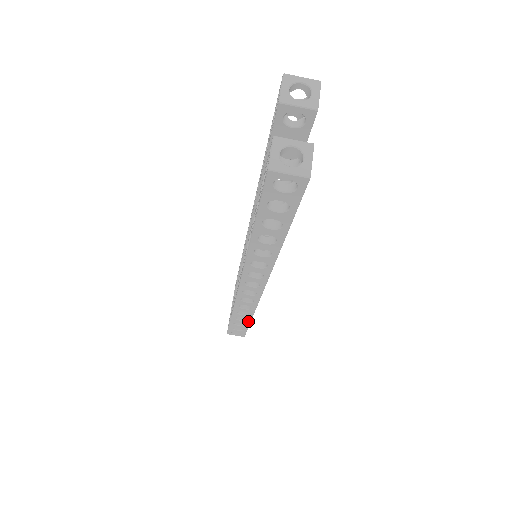
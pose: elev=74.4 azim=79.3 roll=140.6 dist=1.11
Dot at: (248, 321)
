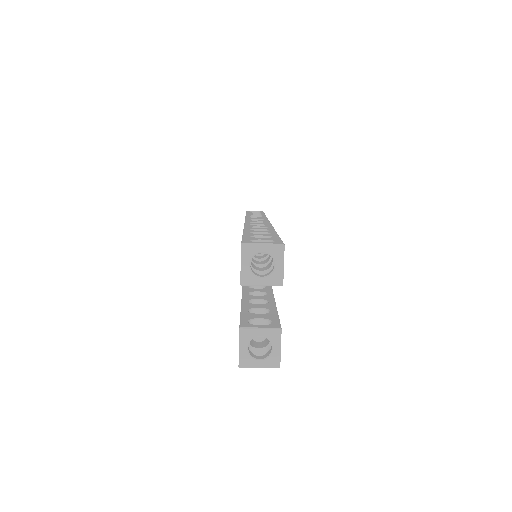
Dot at: occluded
